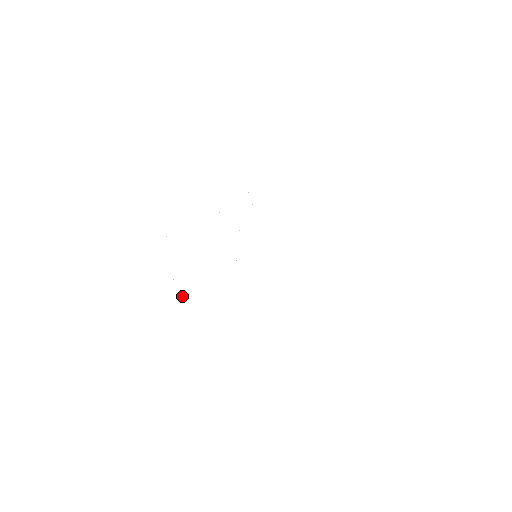
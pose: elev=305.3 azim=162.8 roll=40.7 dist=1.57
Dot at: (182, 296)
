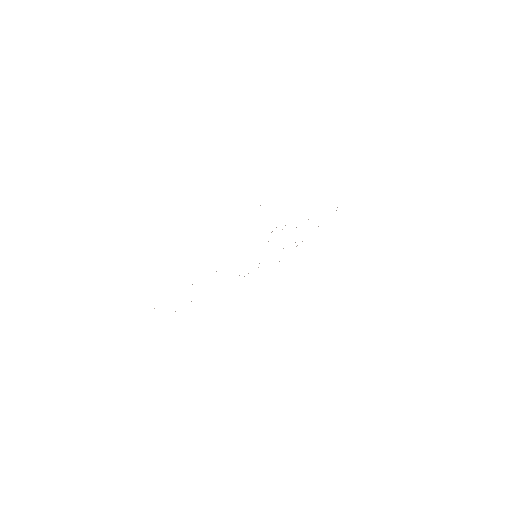
Dot at: occluded
